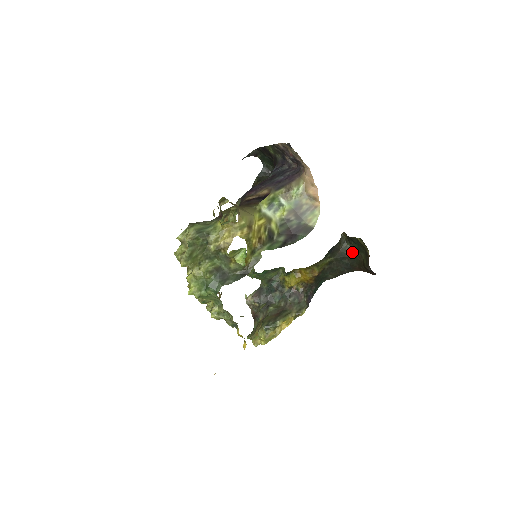
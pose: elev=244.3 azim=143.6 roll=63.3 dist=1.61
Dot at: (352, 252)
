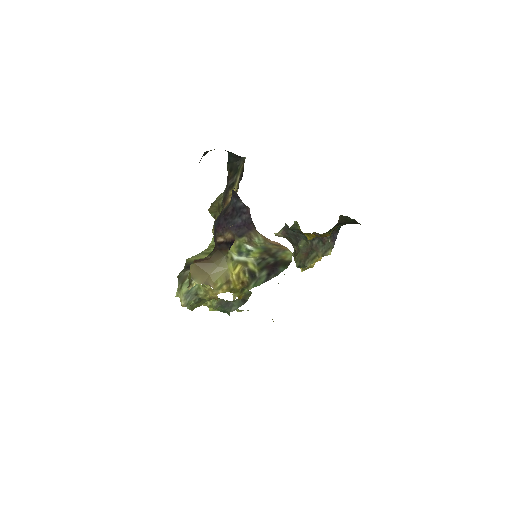
Dot at: occluded
